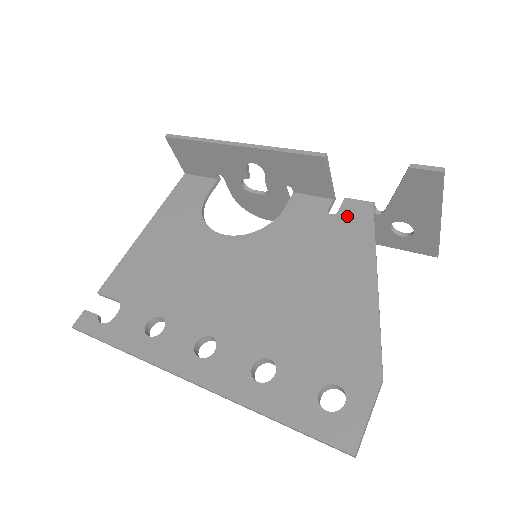
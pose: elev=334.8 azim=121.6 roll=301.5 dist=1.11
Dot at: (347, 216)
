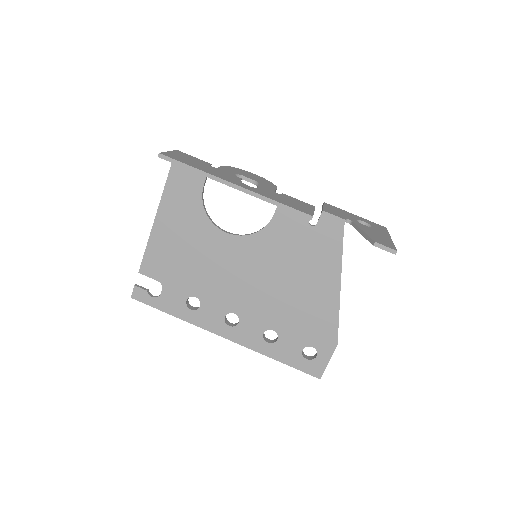
Dot at: (324, 230)
